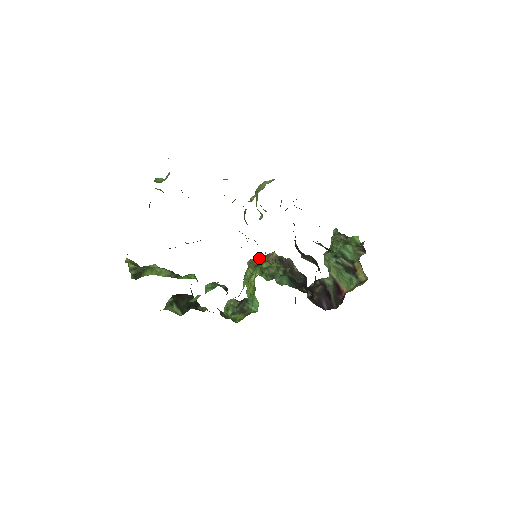
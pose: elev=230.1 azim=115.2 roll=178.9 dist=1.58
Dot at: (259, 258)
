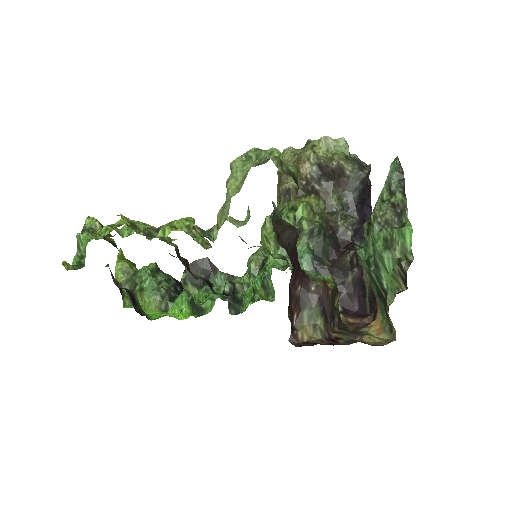
Dot at: (292, 158)
